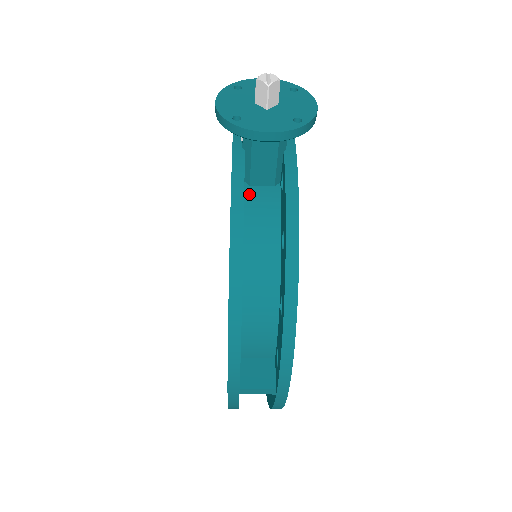
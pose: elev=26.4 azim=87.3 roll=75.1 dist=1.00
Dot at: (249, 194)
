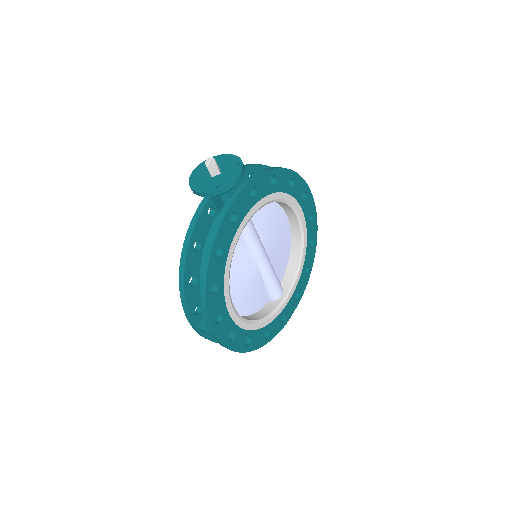
Dot at: occluded
